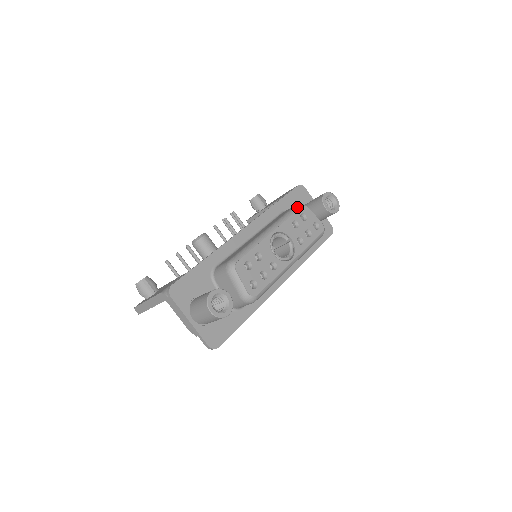
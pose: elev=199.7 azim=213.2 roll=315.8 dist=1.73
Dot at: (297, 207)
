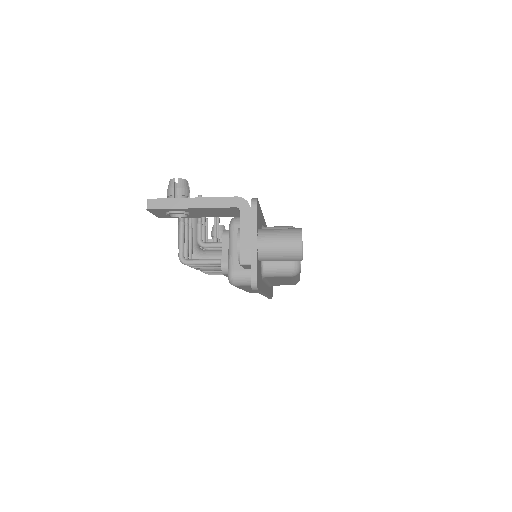
Dot at: occluded
